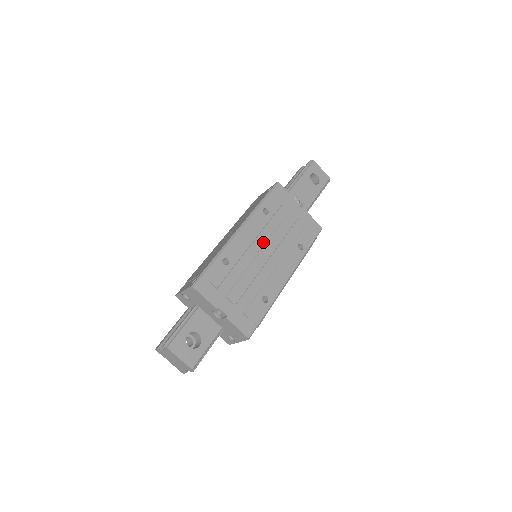
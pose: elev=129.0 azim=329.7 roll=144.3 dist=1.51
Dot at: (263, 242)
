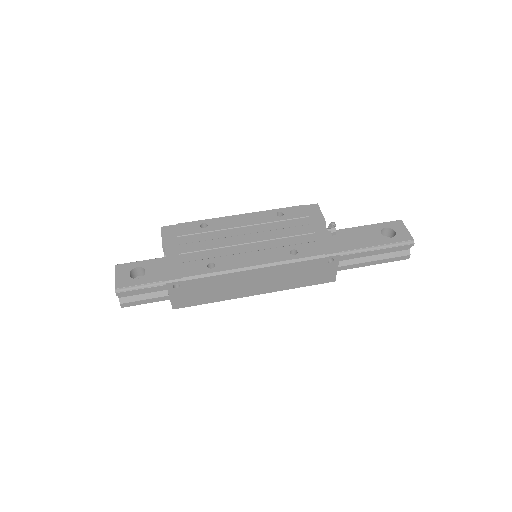
Dot at: (255, 231)
